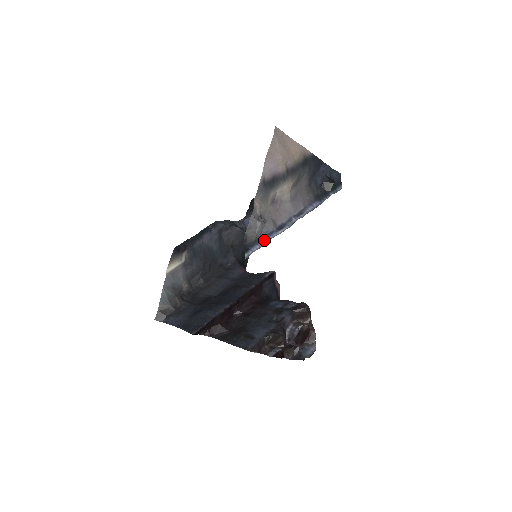
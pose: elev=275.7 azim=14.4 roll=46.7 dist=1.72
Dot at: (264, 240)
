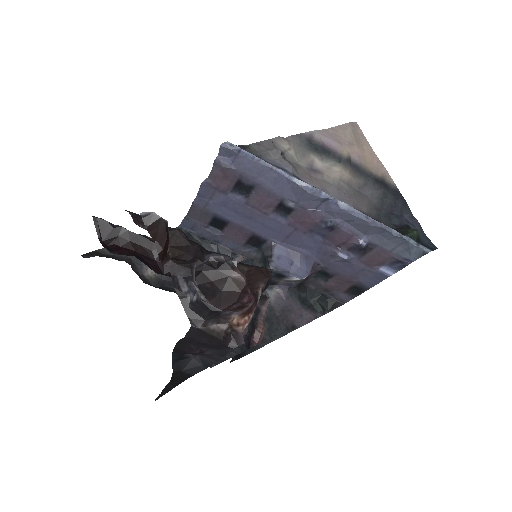
Dot at: (267, 162)
